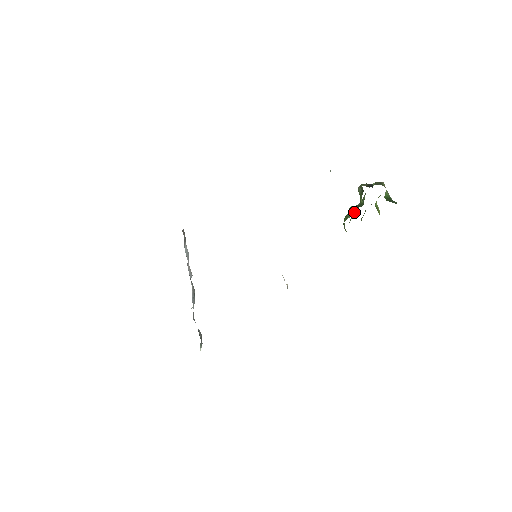
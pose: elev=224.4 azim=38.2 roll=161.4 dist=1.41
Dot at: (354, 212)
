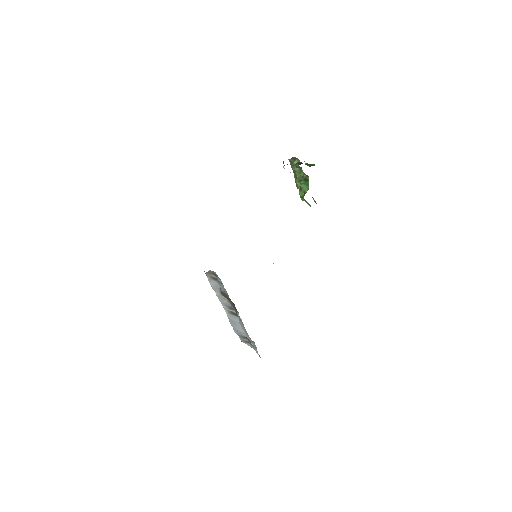
Dot at: (308, 185)
